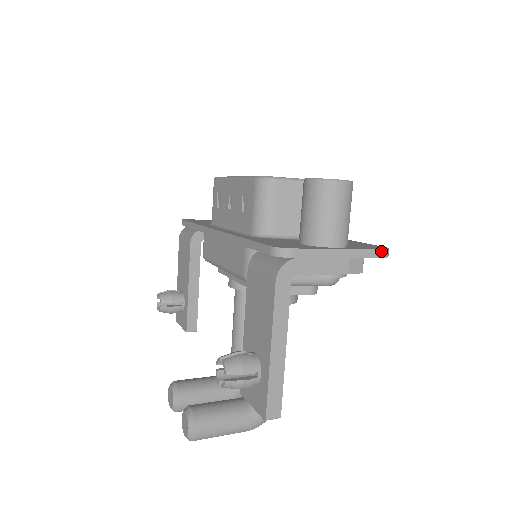
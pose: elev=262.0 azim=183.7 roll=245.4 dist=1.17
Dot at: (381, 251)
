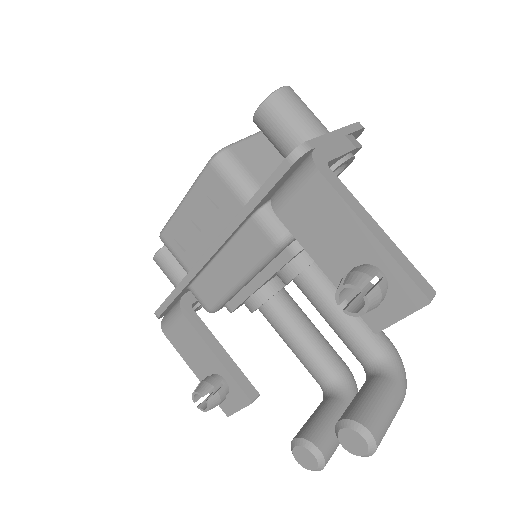
Dot at: (357, 124)
